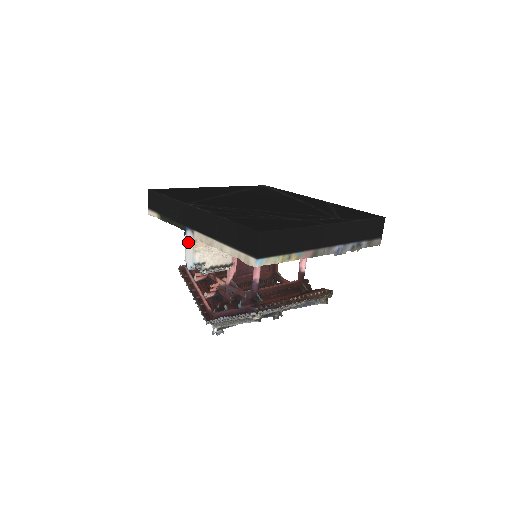
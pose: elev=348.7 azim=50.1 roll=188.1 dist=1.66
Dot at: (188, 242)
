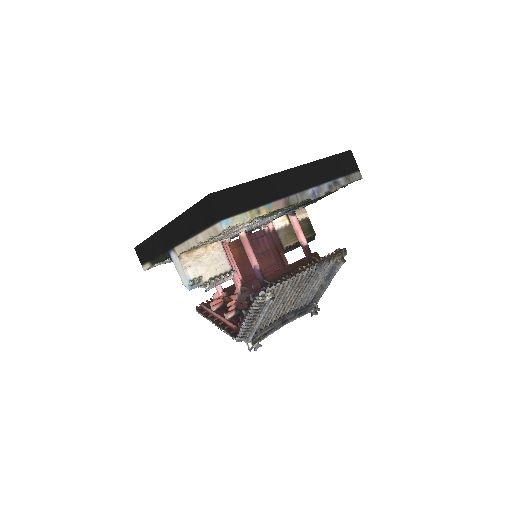
Dot at: (176, 264)
